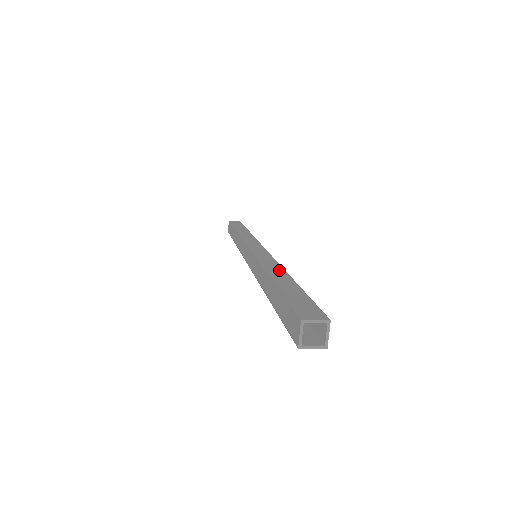
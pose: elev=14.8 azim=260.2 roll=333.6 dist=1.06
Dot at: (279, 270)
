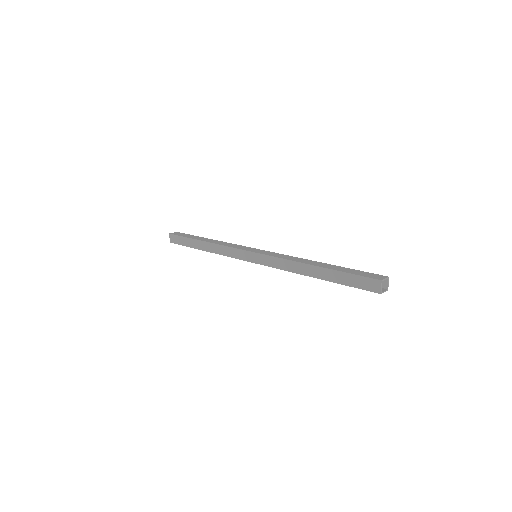
Dot at: (308, 261)
